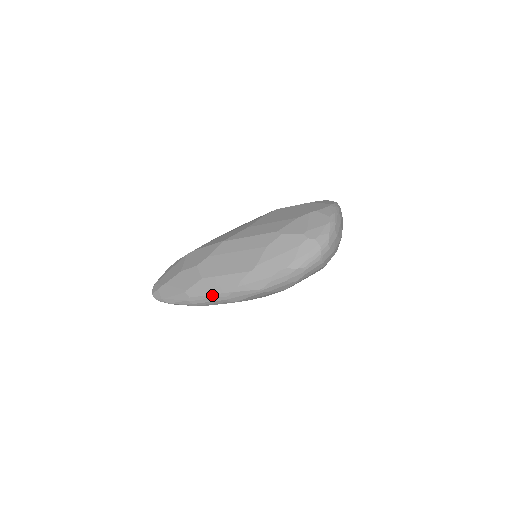
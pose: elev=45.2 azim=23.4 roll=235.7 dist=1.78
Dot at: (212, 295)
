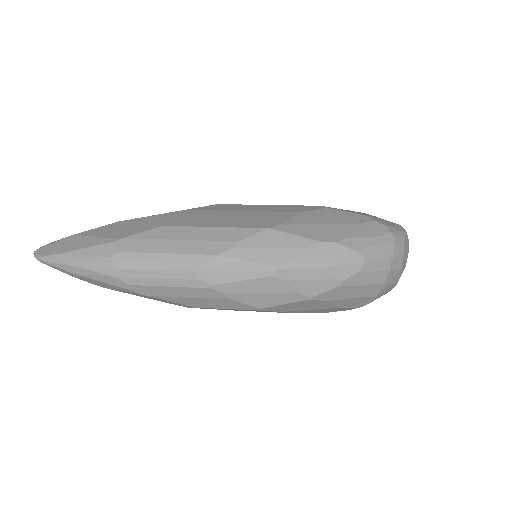
Dot at: (171, 254)
